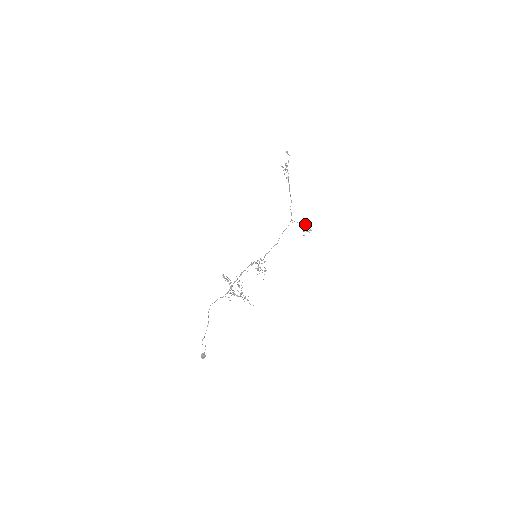
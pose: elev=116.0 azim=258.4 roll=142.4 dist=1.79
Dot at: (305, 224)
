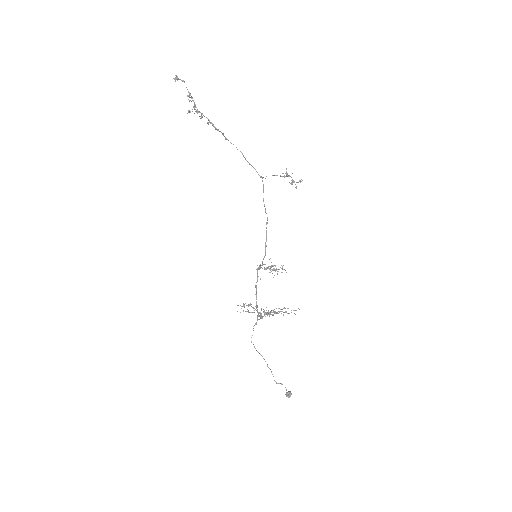
Dot at: (286, 176)
